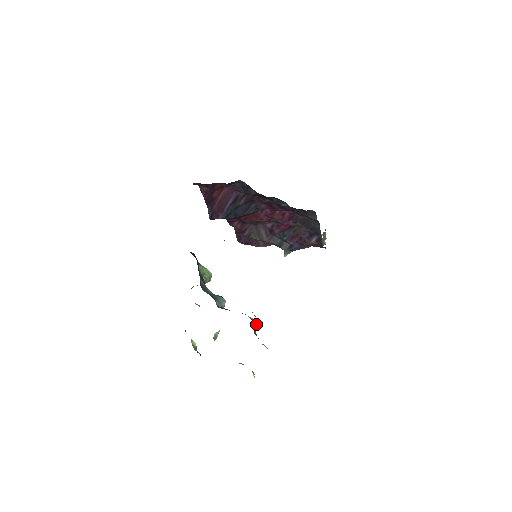
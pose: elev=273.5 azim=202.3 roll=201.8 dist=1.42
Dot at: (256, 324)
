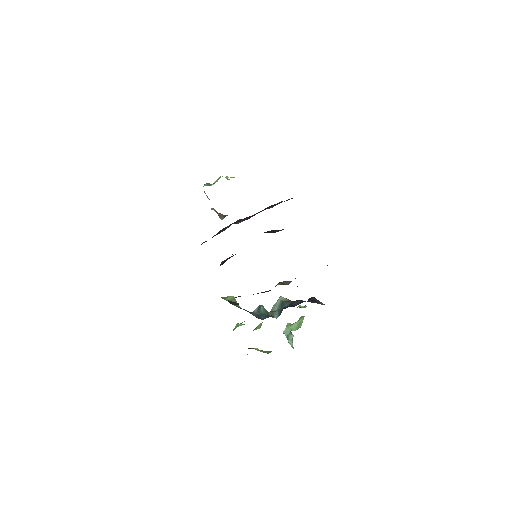
Dot at: (289, 300)
